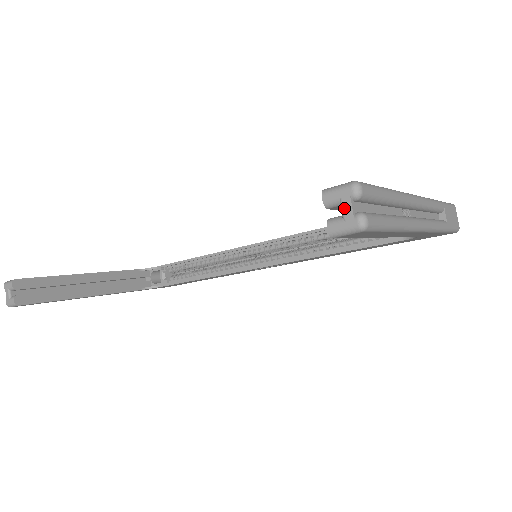
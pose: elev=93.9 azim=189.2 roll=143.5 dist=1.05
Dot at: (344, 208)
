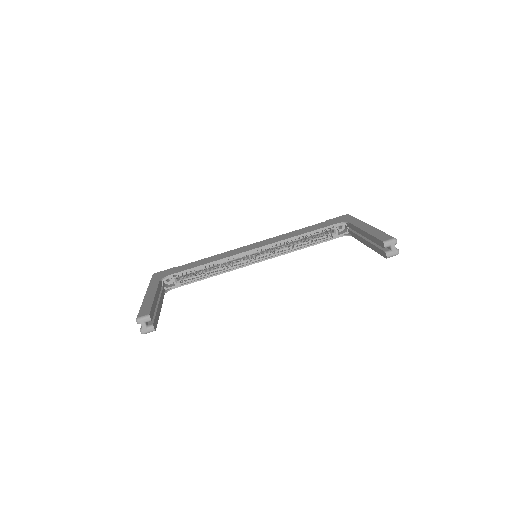
Dot at: (393, 248)
